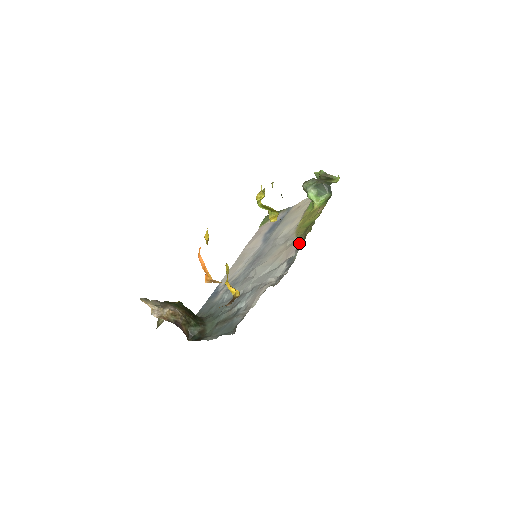
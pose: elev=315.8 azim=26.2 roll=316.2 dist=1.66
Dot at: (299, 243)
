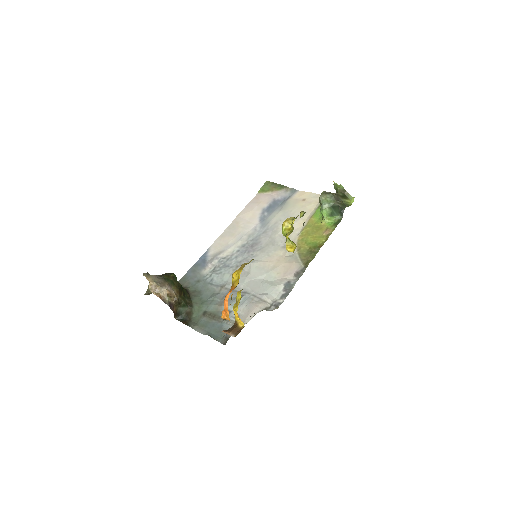
Dot at: (299, 266)
